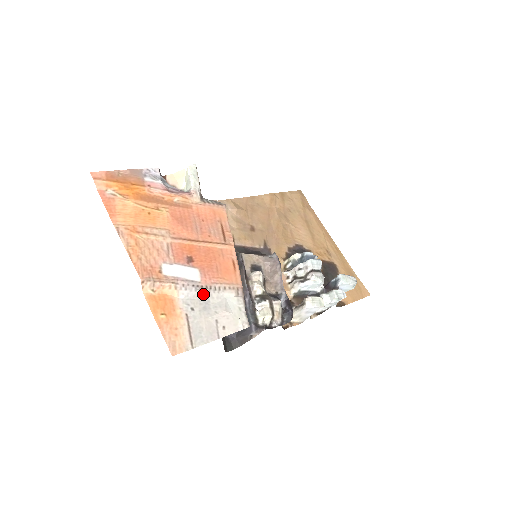
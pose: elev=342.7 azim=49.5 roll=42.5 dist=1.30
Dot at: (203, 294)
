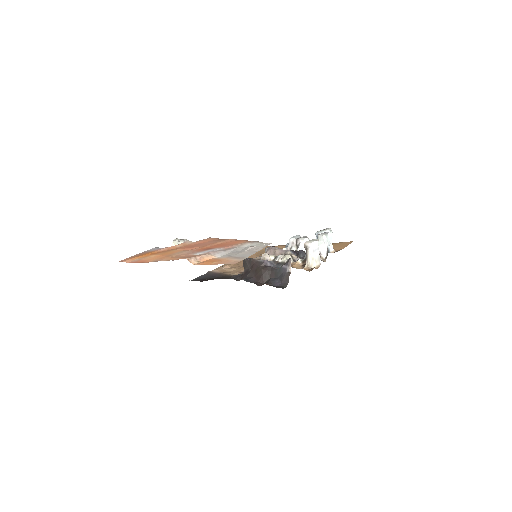
Dot at: (230, 251)
